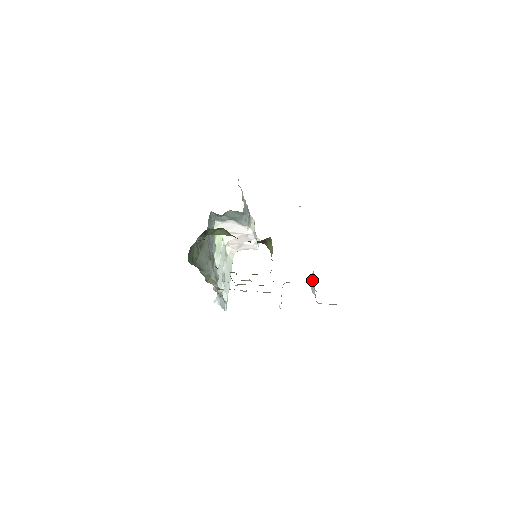
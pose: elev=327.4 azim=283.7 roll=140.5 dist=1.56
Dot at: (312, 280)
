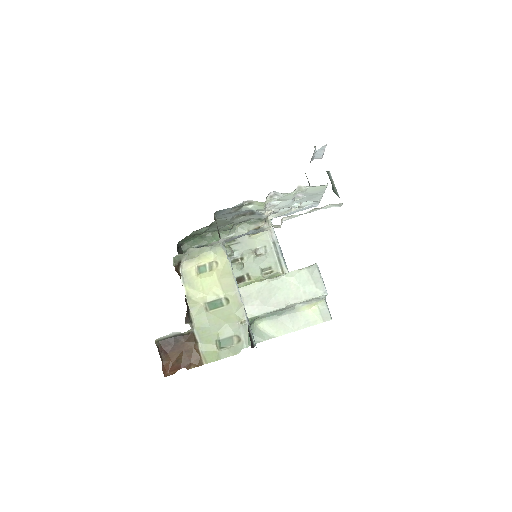
Dot at: (272, 312)
